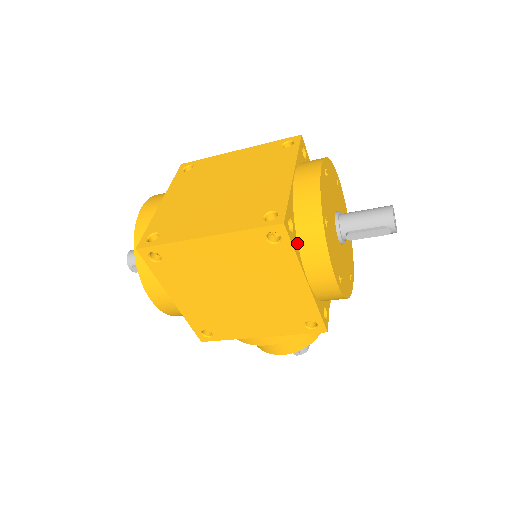
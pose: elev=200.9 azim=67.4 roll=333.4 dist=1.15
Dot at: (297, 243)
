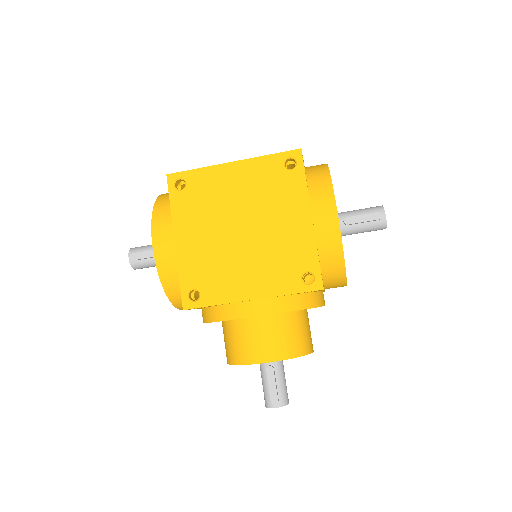
Dot at: (307, 183)
